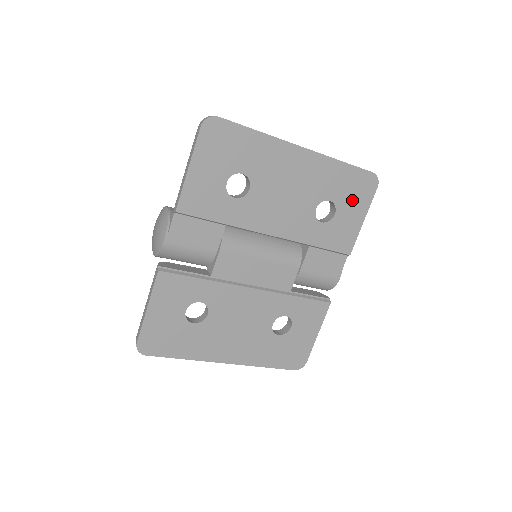
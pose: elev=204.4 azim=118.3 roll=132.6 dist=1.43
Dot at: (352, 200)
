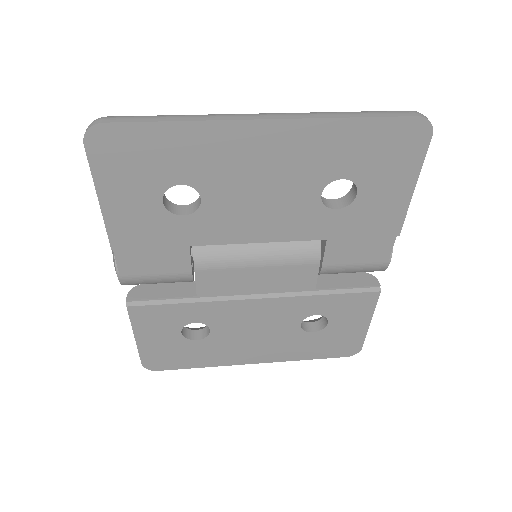
Dot at: (384, 167)
